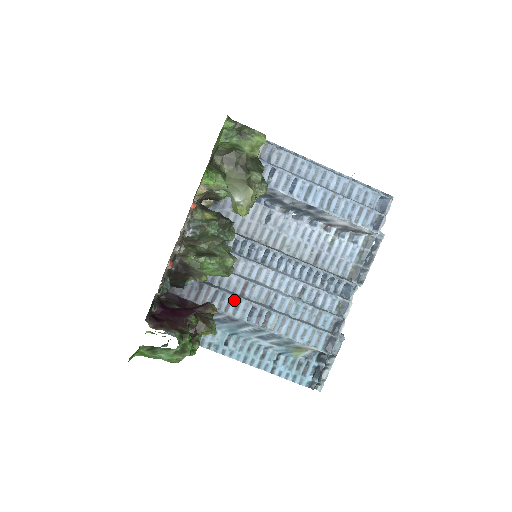
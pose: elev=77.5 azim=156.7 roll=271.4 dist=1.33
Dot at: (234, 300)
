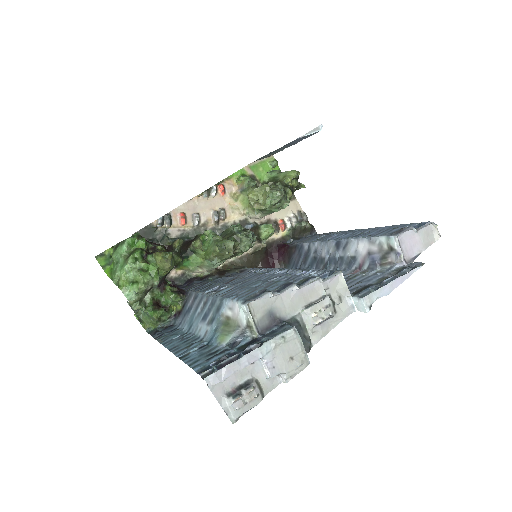
Dot at: (212, 285)
